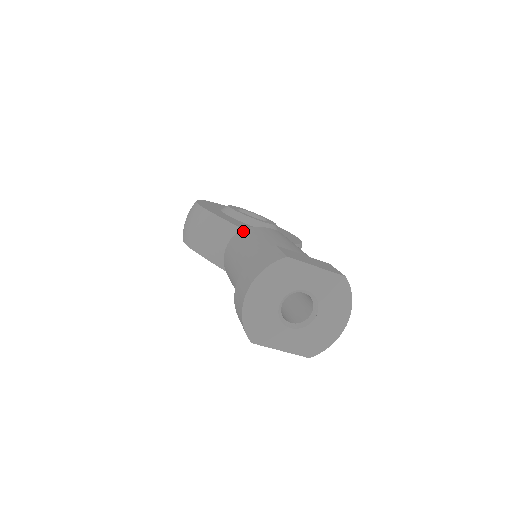
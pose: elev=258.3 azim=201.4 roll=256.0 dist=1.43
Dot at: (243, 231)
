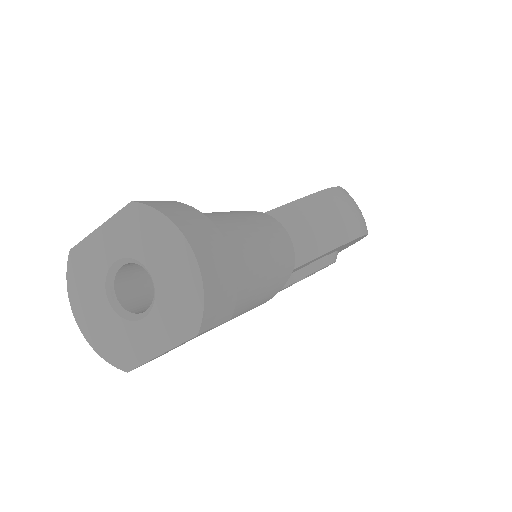
Dot at: occluded
